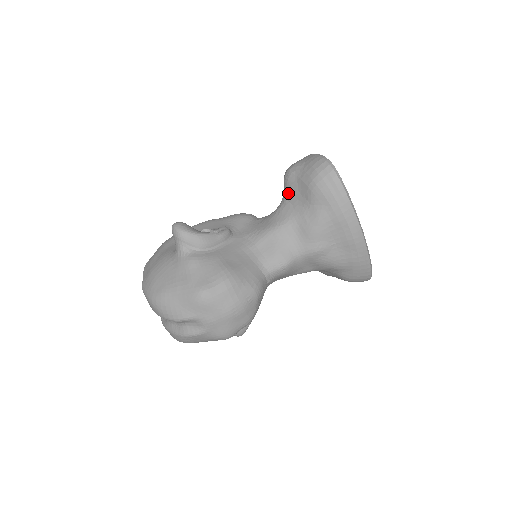
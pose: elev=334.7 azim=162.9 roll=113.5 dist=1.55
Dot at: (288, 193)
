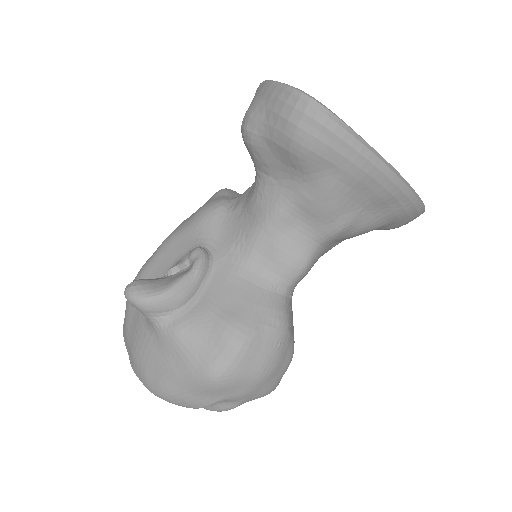
Dot at: (261, 164)
